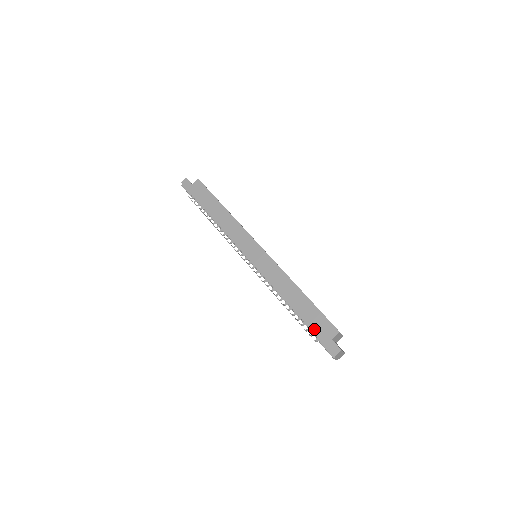
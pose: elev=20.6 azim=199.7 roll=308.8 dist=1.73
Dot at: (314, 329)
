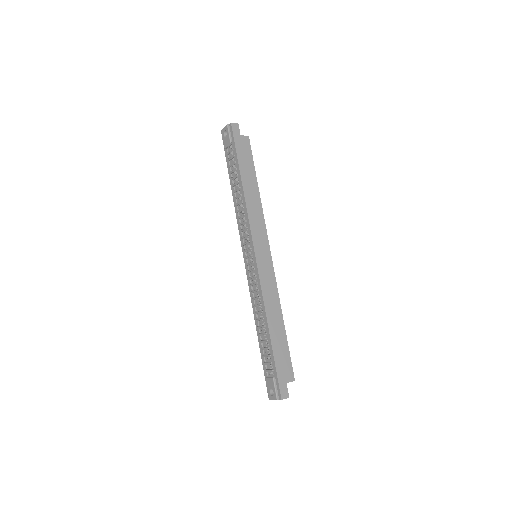
Dot at: (278, 364)
